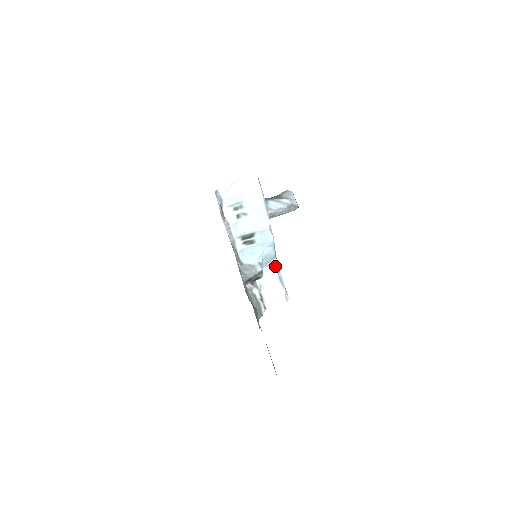
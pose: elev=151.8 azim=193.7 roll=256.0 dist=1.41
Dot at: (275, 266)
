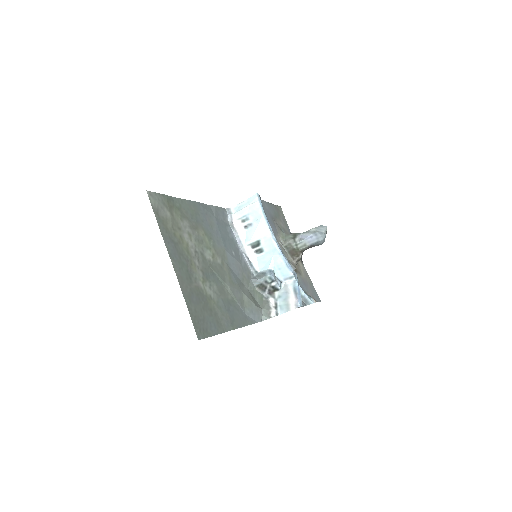
Dot at: (292, 279)
